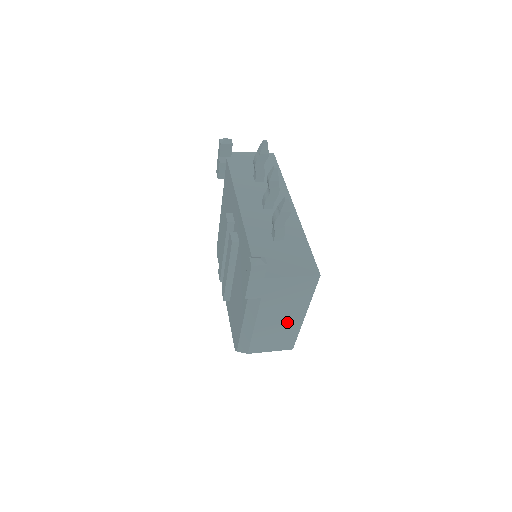
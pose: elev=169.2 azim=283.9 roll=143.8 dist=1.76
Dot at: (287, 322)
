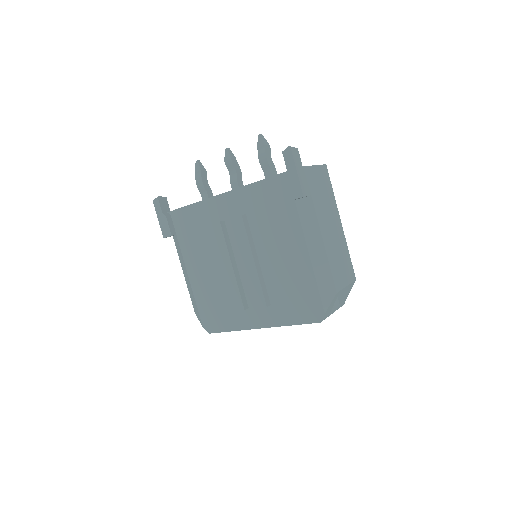
Dot at: (336, 233)
